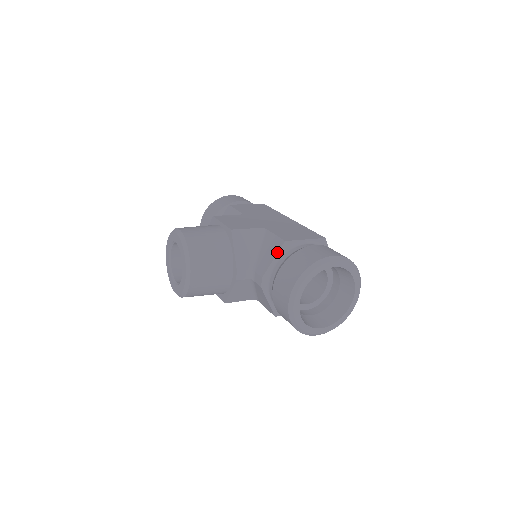
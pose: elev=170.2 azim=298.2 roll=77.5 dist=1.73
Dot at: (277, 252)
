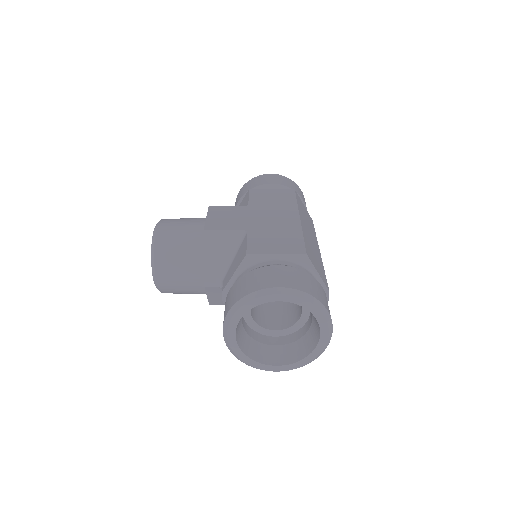
Dot at: (238, 266)
